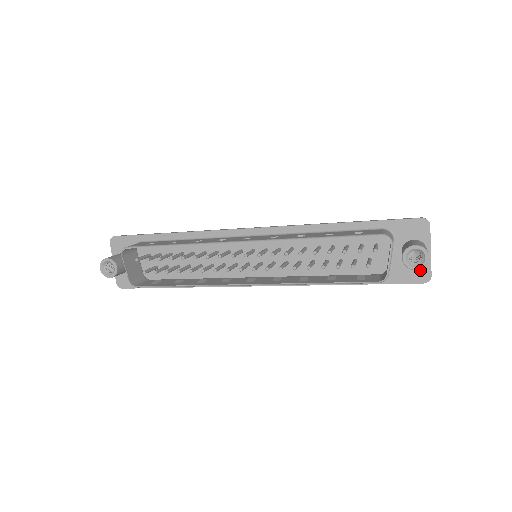
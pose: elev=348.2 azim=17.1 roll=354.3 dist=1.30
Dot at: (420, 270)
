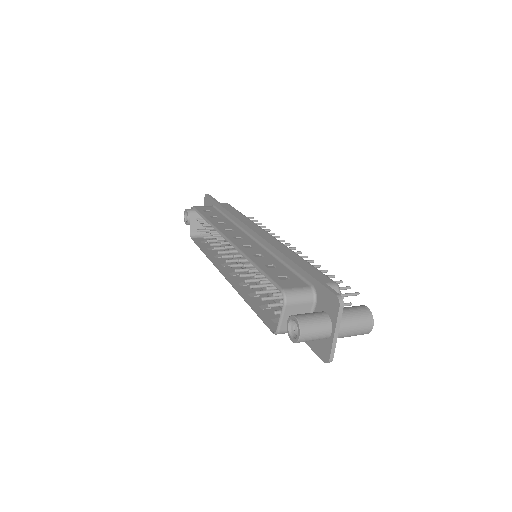
Dot at: (324, 347)
